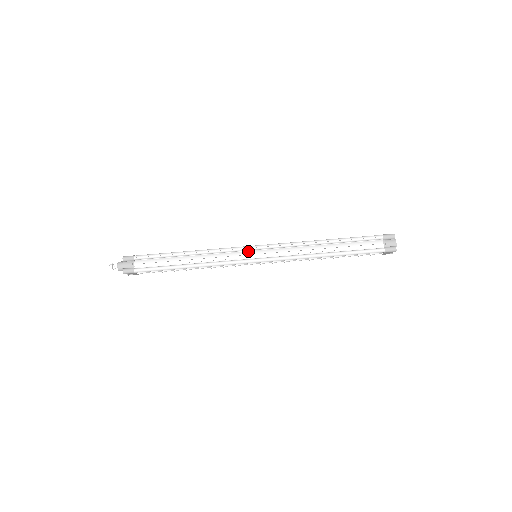
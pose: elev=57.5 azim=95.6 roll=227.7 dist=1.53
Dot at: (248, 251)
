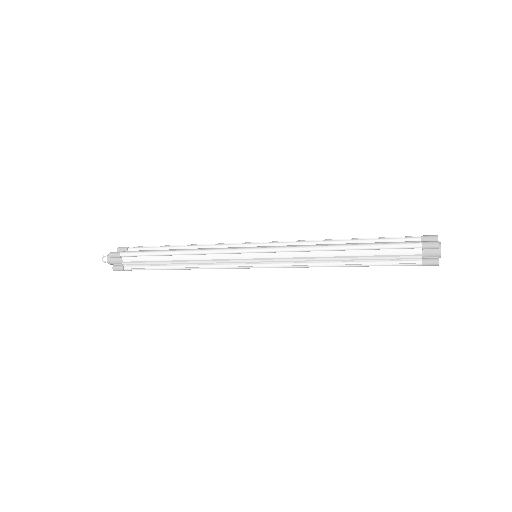
Dot at: (244, 254)
